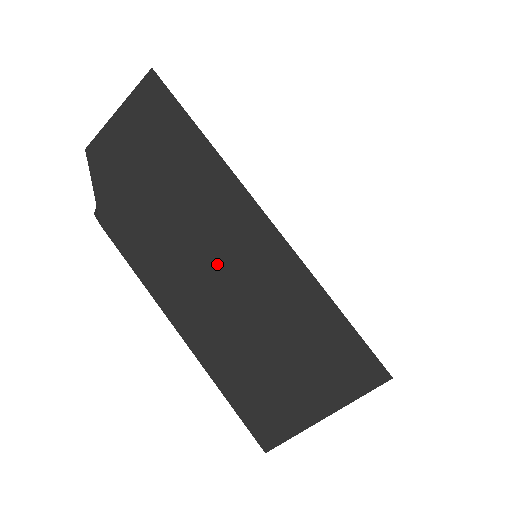
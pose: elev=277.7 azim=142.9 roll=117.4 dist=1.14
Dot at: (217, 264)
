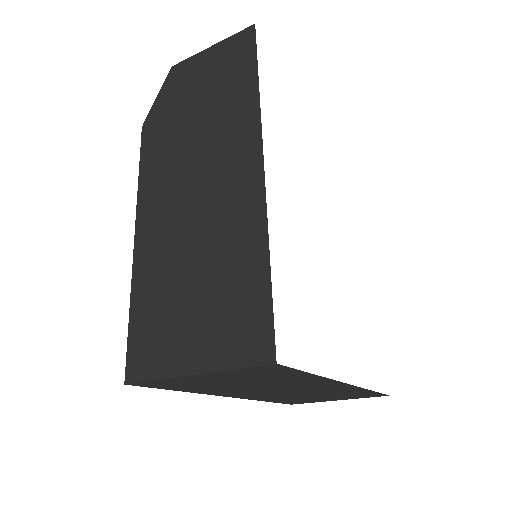
Dot at: (201, 190)
